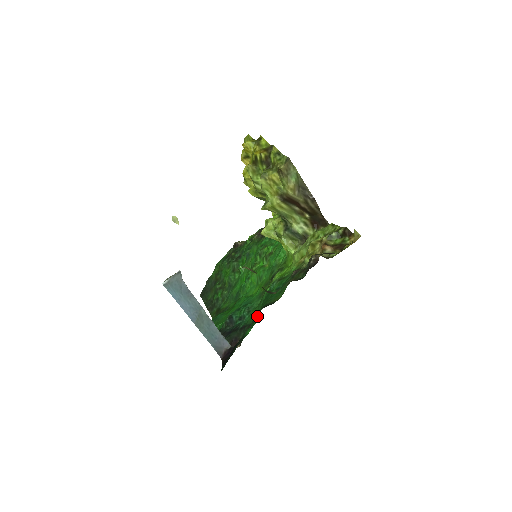
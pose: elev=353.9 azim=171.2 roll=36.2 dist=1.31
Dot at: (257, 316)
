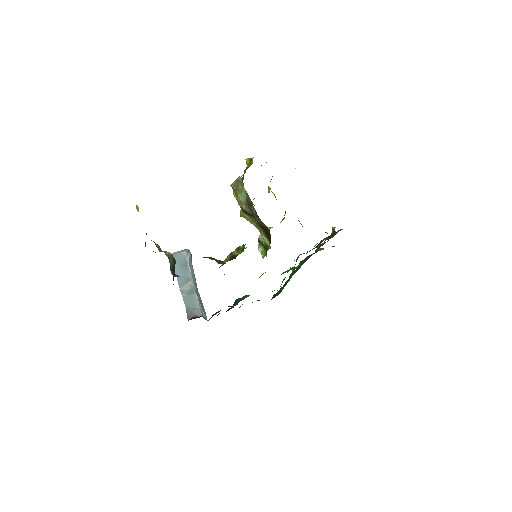
Dot at: occluded
